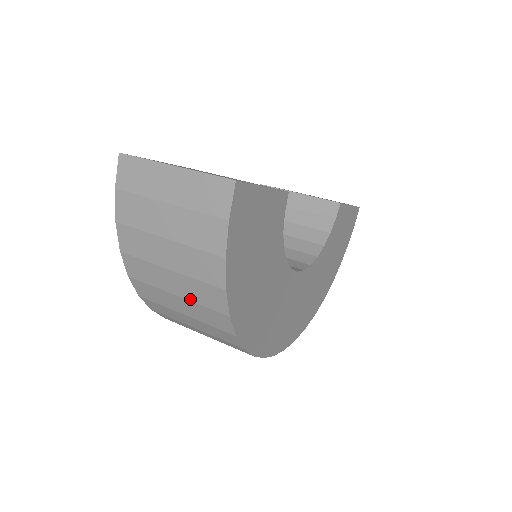
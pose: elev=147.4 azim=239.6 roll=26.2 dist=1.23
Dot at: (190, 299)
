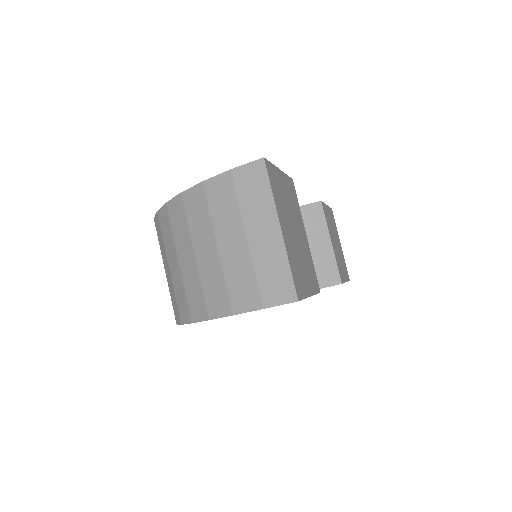
Dot at: (184, 279)
